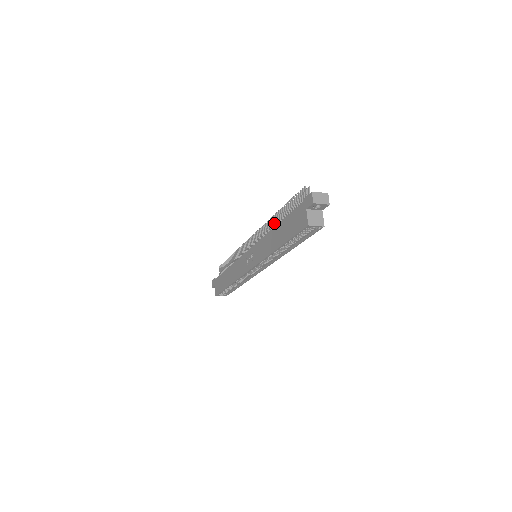
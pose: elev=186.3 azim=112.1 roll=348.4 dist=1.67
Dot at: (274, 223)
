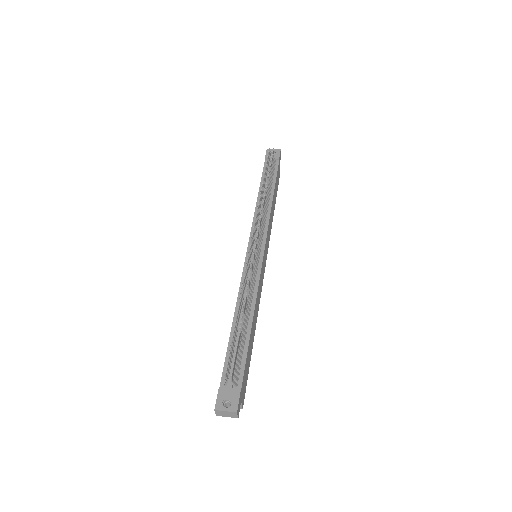
Dot at: (242, 299)
